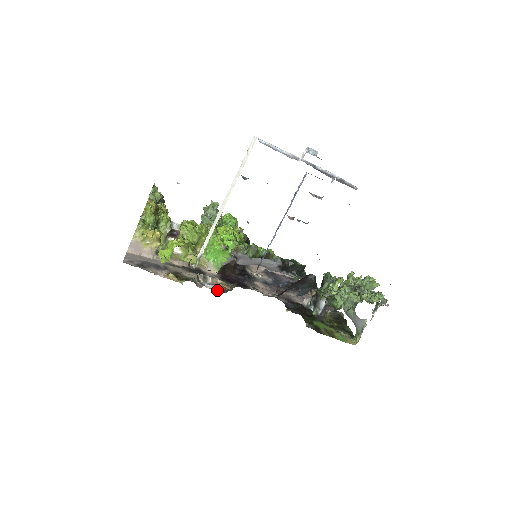
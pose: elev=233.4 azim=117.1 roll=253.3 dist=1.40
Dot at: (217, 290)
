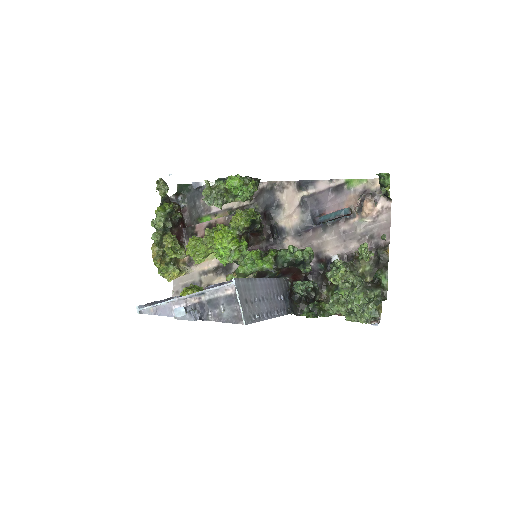
Dot at: occluded
